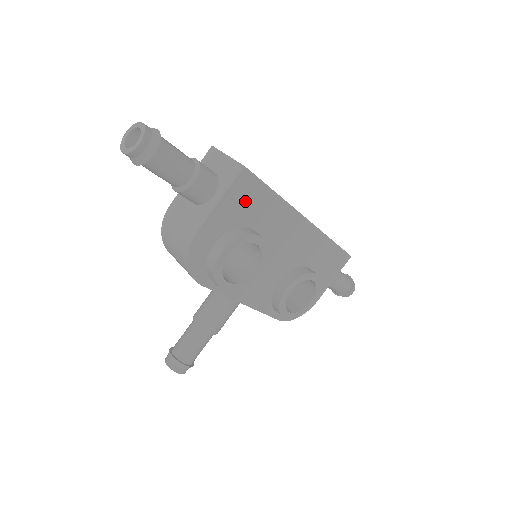
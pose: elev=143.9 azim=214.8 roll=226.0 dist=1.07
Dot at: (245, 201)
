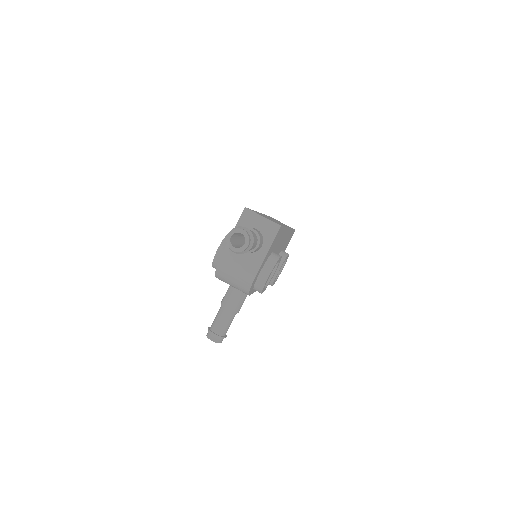
Dot at: (275, 241)
